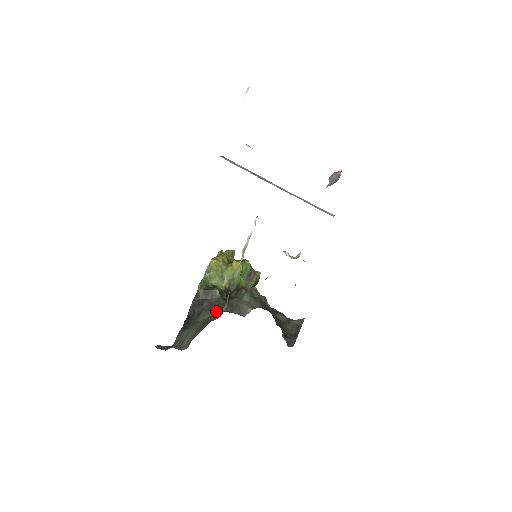
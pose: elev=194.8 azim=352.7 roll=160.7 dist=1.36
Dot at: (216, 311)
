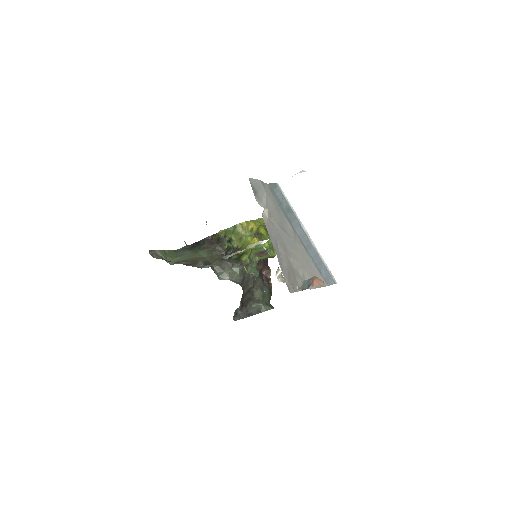
Dot at: (210, 259)
